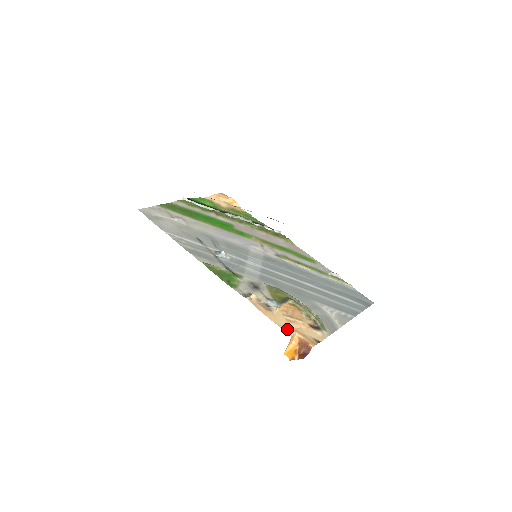
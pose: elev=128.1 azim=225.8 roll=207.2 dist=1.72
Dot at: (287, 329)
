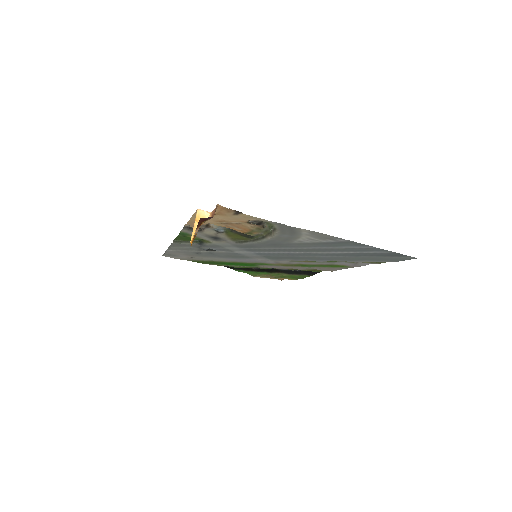
Dot at: occluded
